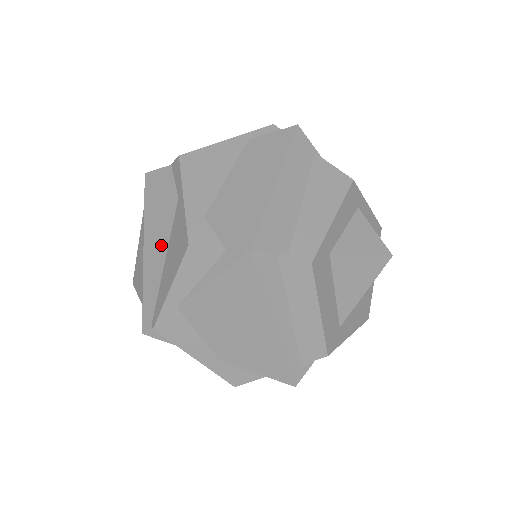
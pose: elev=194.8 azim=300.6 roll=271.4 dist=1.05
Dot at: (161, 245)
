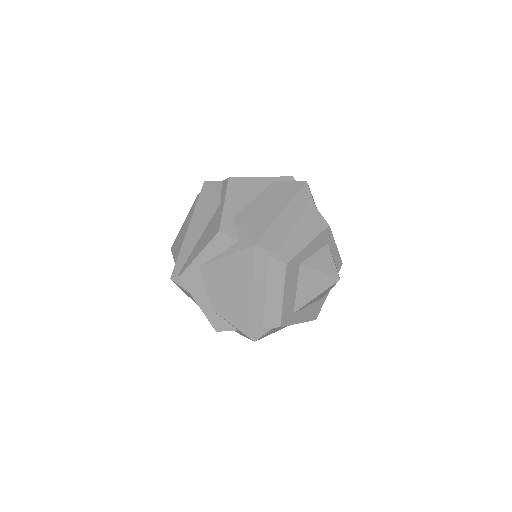
Dot at: (201, 228)
